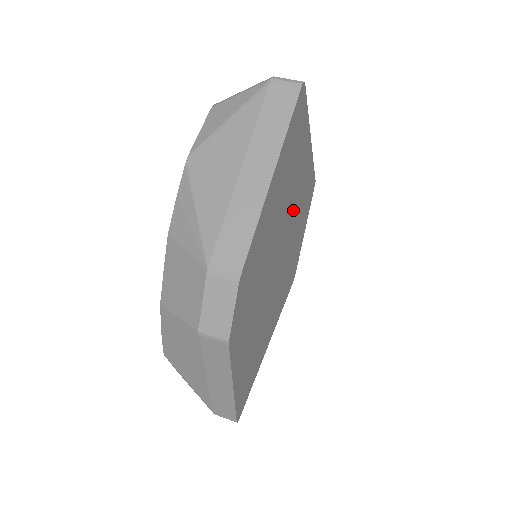
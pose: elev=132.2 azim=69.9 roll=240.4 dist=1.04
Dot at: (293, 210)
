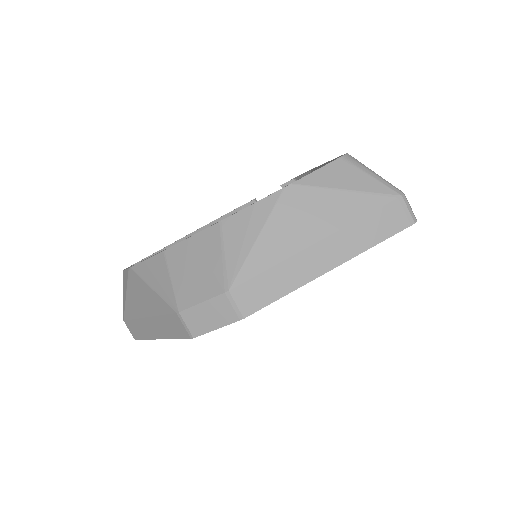
Dot at: occluded
